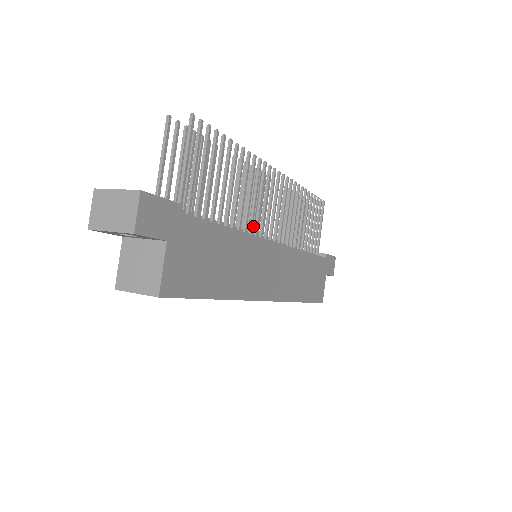
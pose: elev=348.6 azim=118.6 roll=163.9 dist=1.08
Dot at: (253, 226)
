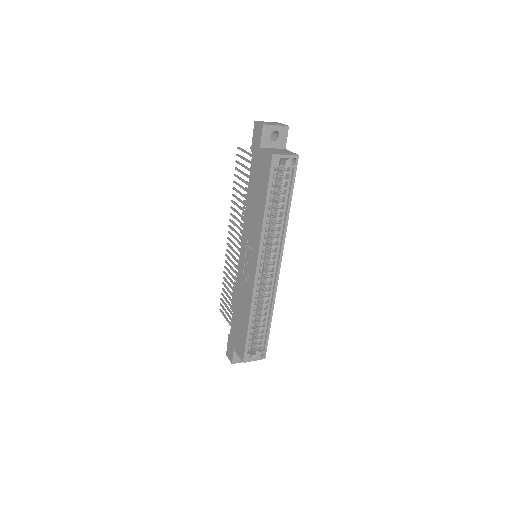
Dot at: occluded
